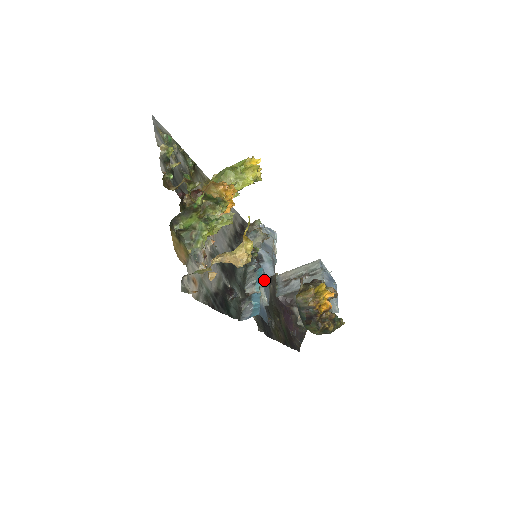
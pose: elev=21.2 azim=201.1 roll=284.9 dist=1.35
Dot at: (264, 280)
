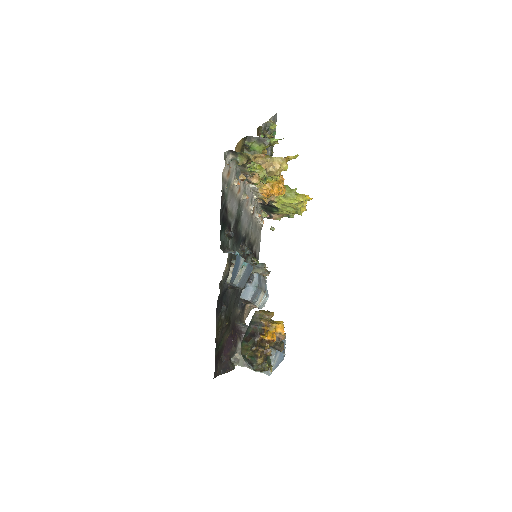
Dot at: (249, 270)
